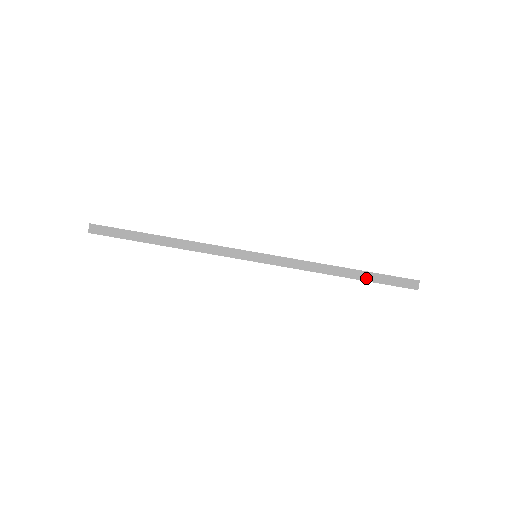
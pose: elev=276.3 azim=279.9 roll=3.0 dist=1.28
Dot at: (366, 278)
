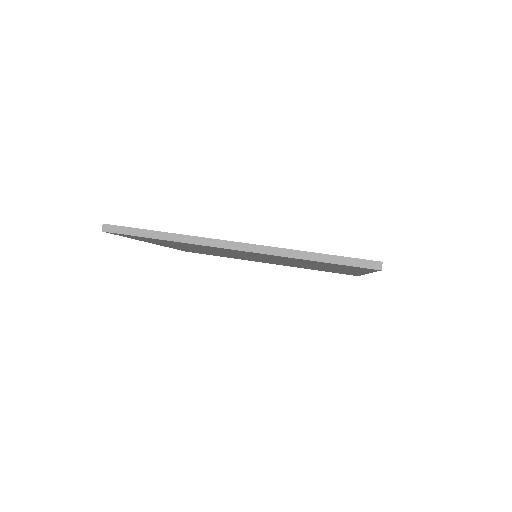
Dot at: (334, 261)
